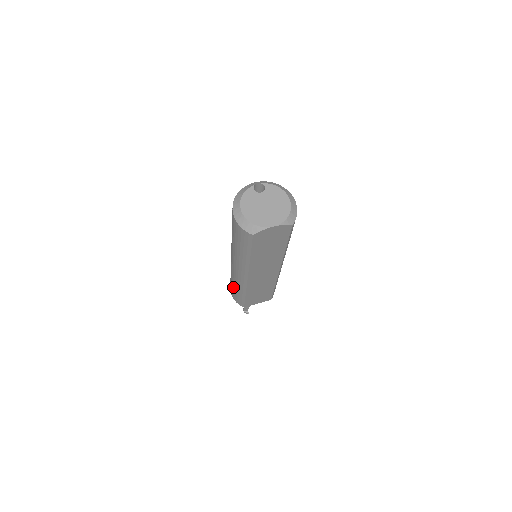
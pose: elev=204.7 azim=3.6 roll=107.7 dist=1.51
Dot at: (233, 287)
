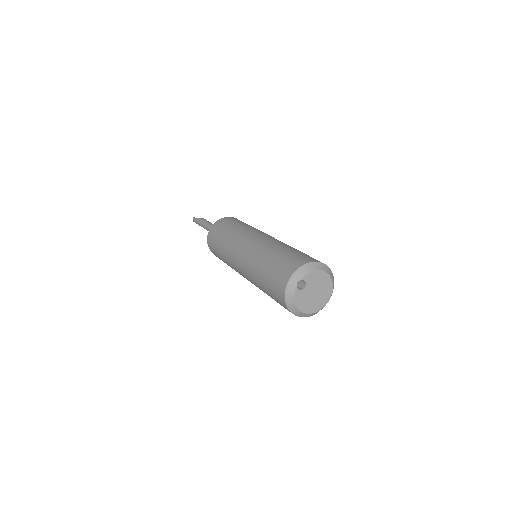
Dot at: occluded
